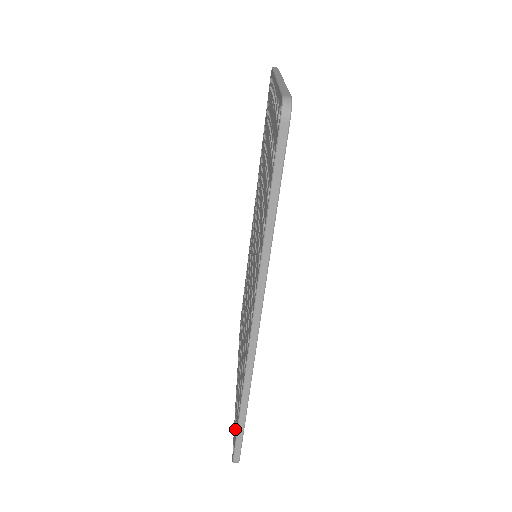
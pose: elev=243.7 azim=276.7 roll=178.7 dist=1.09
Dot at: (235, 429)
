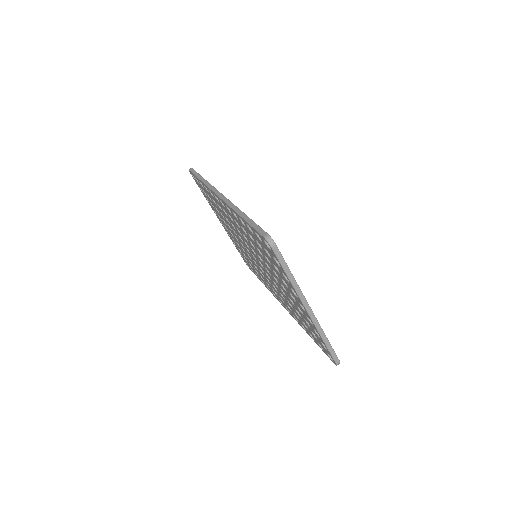
Dot at: (264, 245)
